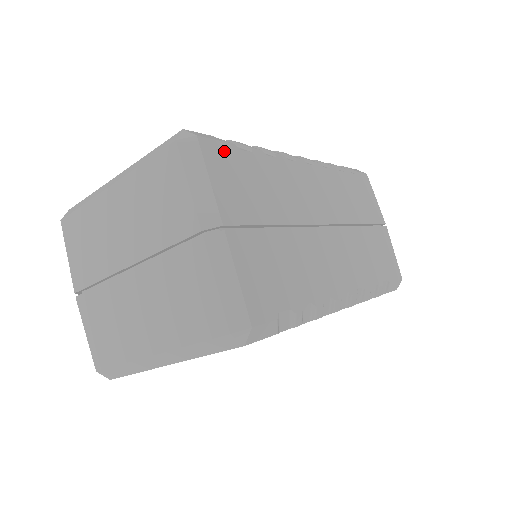
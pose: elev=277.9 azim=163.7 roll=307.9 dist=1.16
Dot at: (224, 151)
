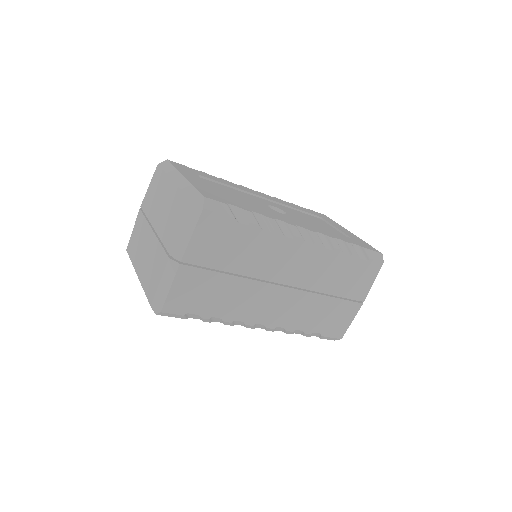
Dot at: (220, 221)
